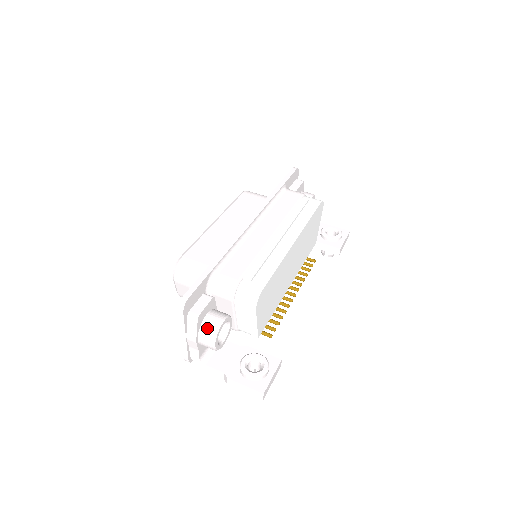
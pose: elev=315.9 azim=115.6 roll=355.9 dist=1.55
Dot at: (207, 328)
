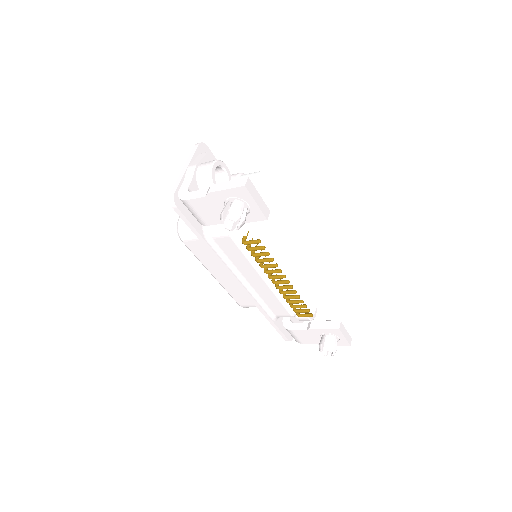
Dot at: occluded
